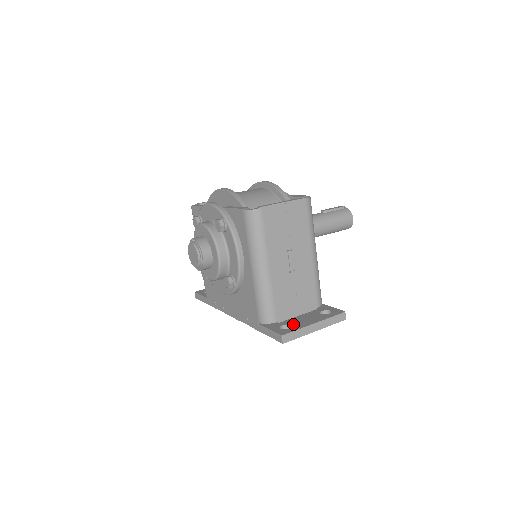
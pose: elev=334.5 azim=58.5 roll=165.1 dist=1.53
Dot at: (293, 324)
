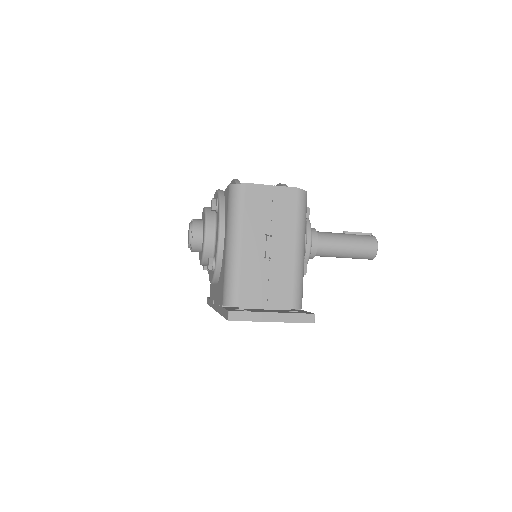
Dot at: (251, 310)
